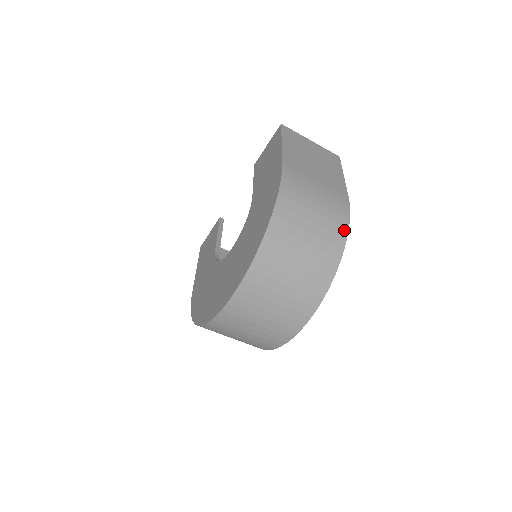
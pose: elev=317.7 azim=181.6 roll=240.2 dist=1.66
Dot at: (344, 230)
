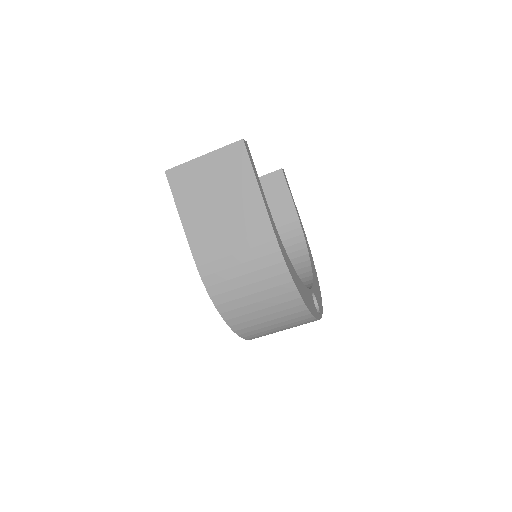
Dot at: (285, 276)
